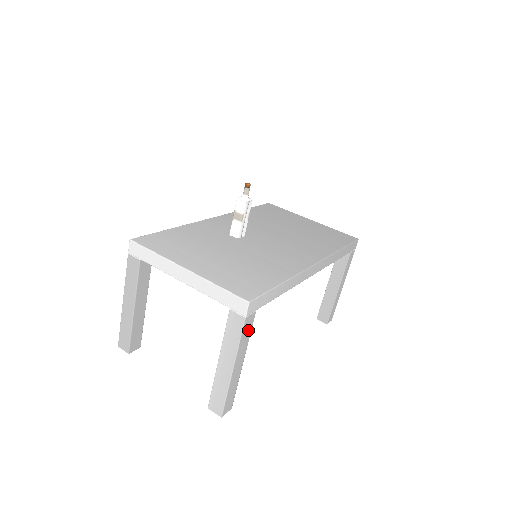
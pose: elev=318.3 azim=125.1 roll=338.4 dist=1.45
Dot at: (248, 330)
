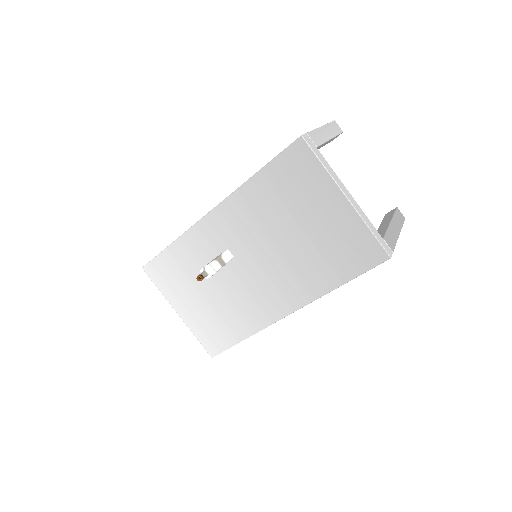
Dot at: occluded
